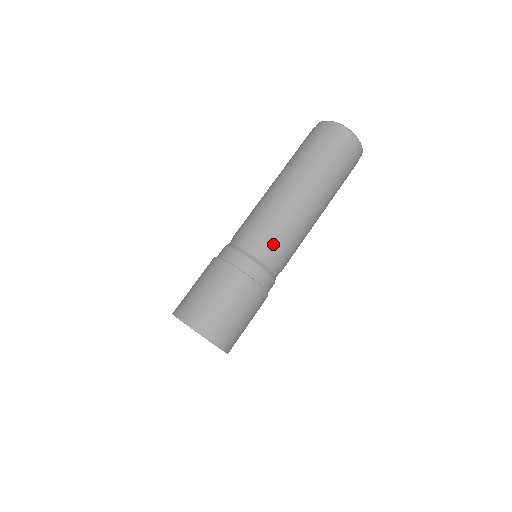
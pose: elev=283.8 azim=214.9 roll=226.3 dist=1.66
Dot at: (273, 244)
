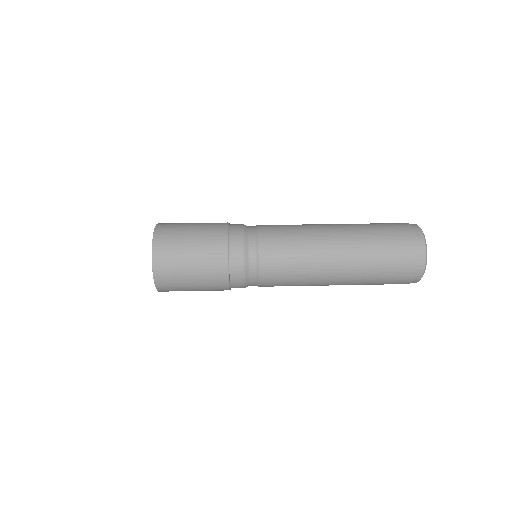
Dot at: (271, 235)
